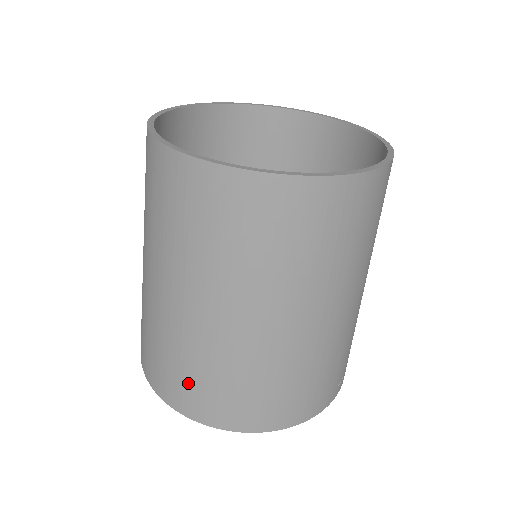
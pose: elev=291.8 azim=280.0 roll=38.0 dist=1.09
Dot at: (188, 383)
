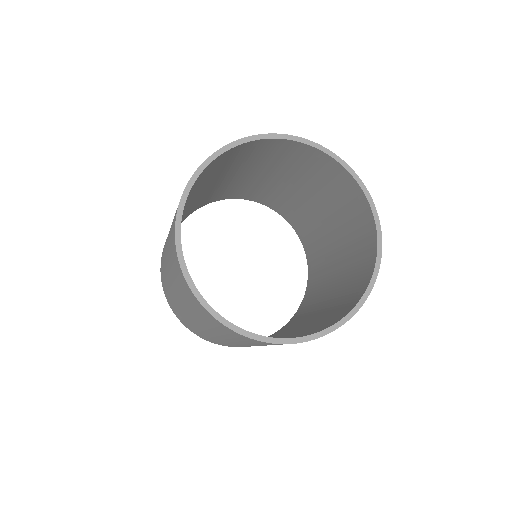
Dot at: occluded
